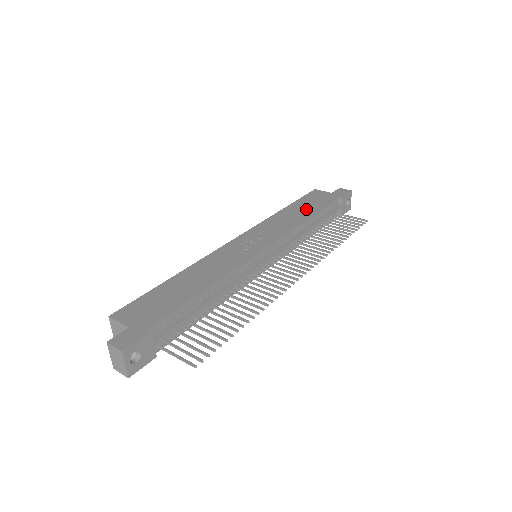
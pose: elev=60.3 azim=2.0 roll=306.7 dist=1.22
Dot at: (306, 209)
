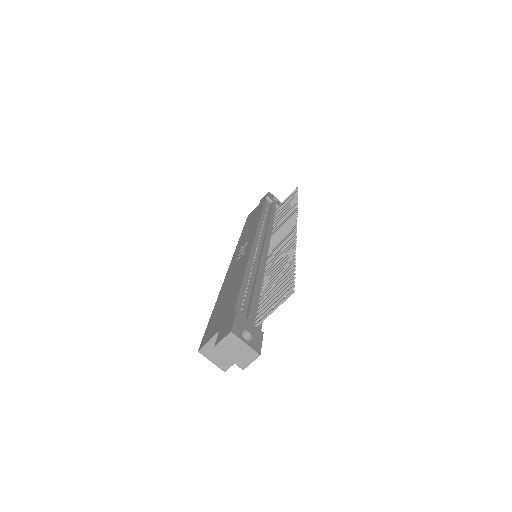
Dot at: (254, 218)
